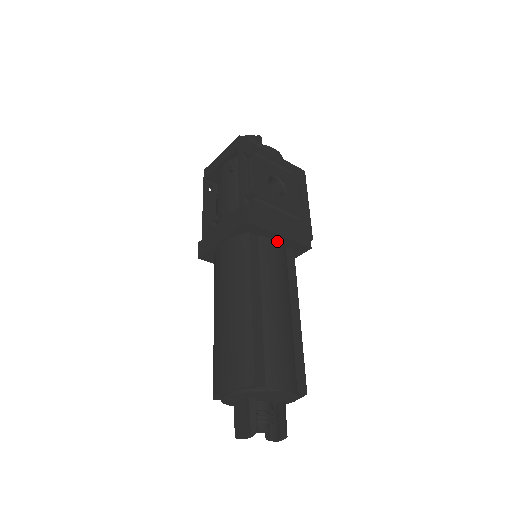
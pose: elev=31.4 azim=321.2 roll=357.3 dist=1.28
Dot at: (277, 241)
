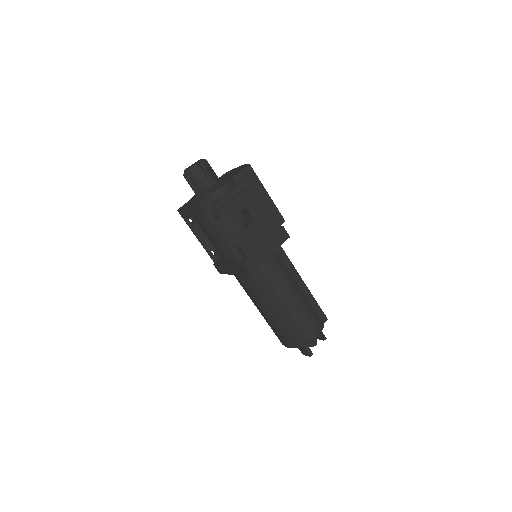
Dot at: occluded
